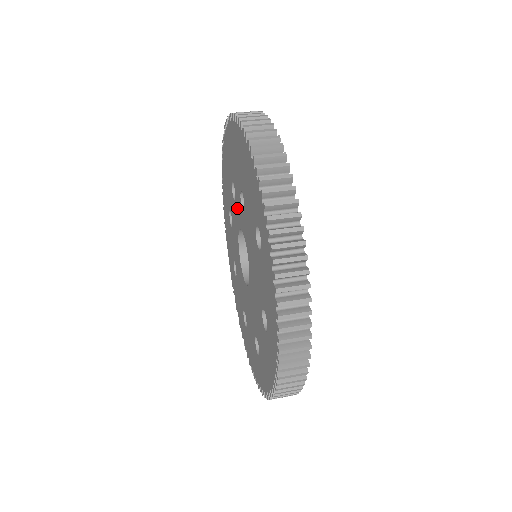
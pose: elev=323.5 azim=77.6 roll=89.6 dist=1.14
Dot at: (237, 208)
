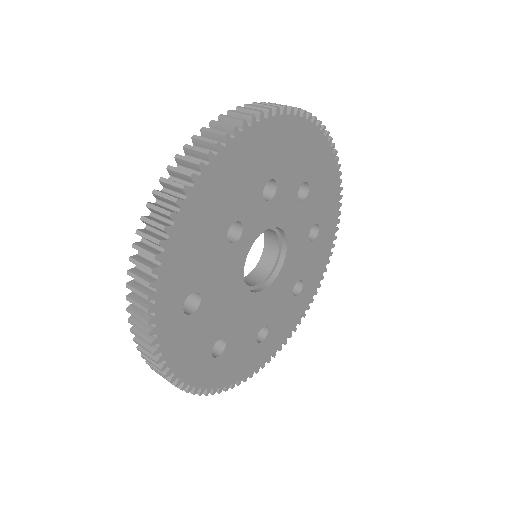
Dot at: occluded
